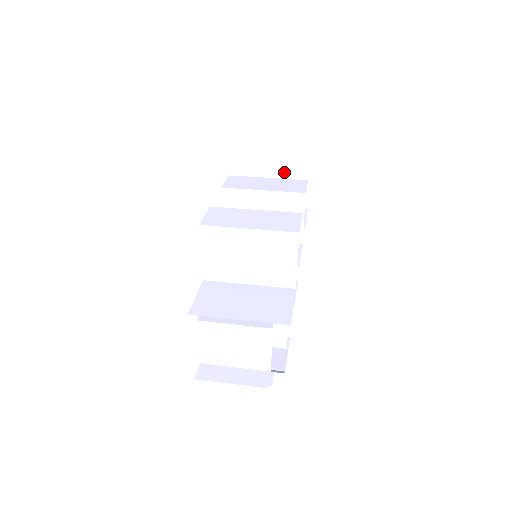
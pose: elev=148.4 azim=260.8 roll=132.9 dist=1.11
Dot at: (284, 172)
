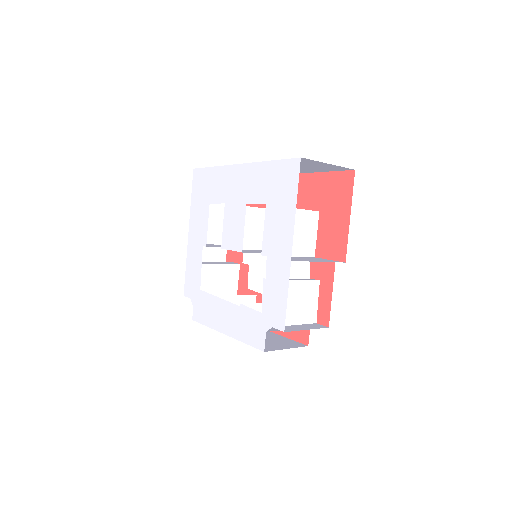
Dot at: (222, 215)
